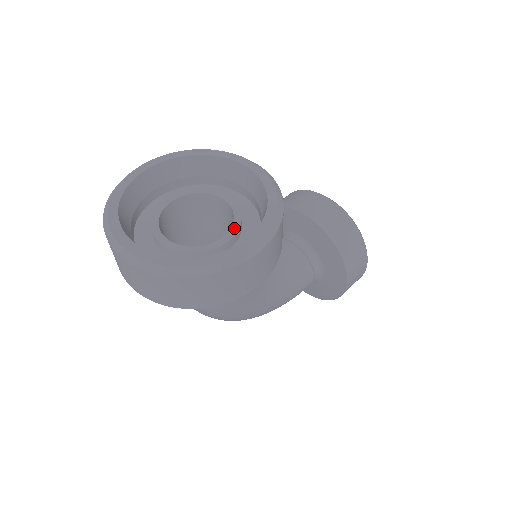
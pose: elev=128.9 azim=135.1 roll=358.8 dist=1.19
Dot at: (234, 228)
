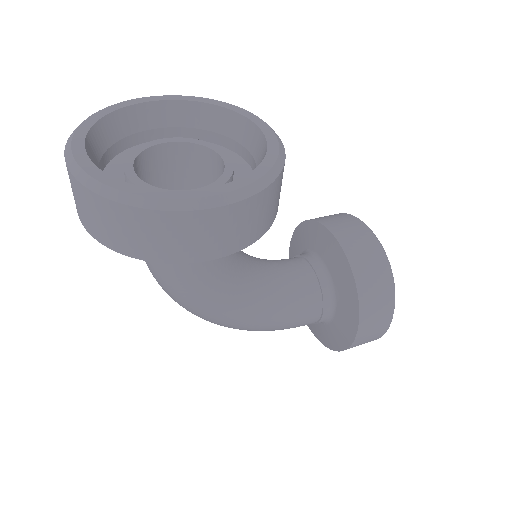
Dot at: (213, 185)
